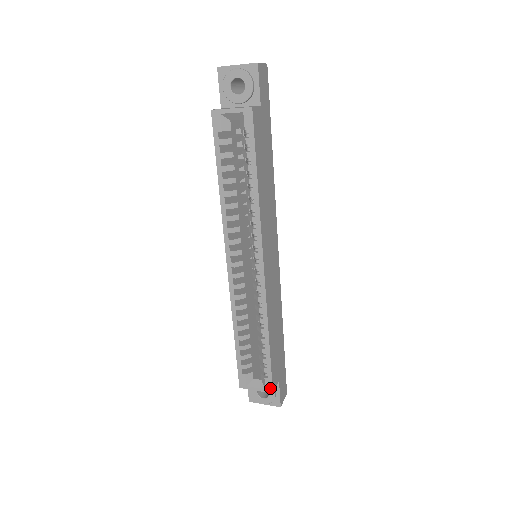
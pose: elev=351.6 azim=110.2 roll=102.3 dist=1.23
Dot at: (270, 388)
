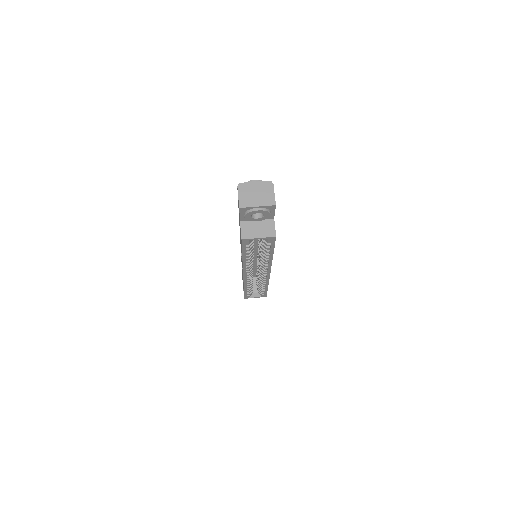
Dot at: (265, 296)
